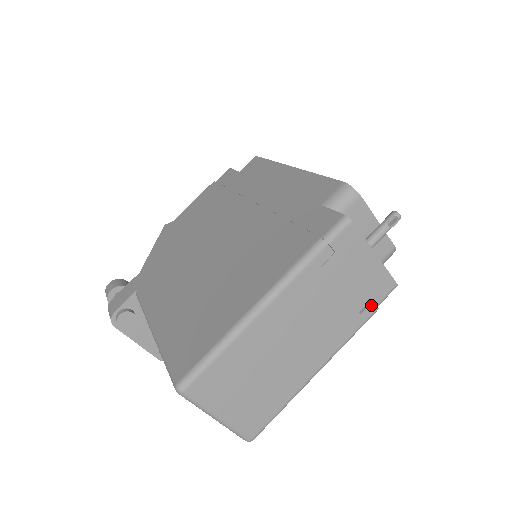
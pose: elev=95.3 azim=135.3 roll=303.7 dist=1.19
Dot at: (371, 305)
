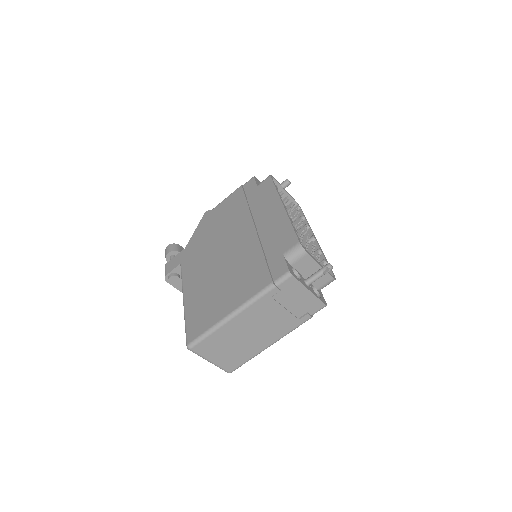
Dot at: (307, 315)
